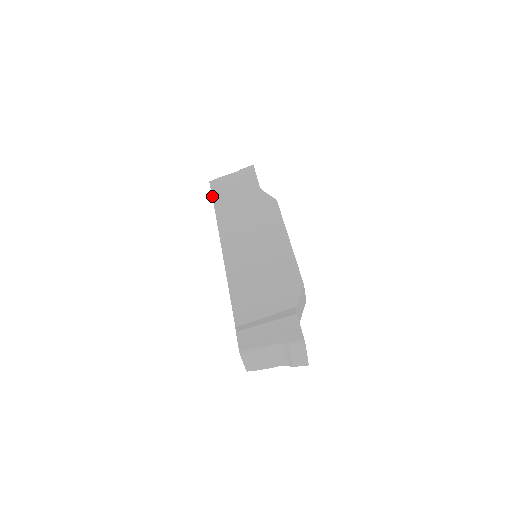
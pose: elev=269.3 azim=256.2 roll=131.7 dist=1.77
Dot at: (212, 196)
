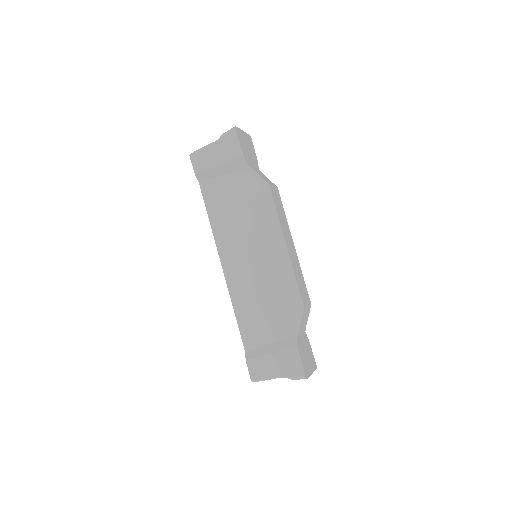
Dot at: (197, 178)
